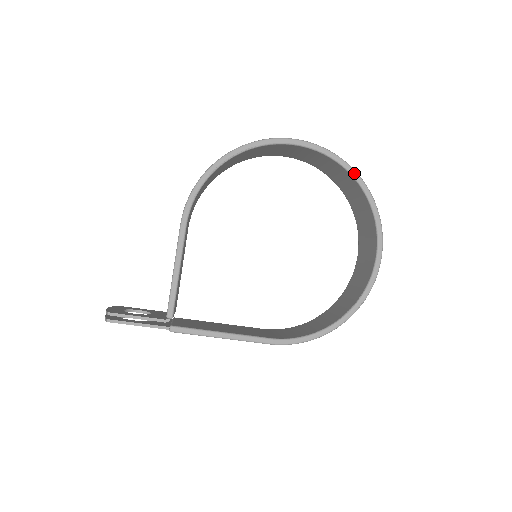
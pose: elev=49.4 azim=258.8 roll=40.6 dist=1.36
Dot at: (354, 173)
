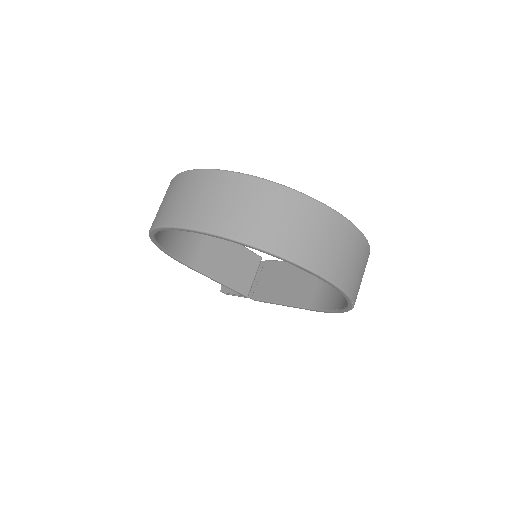
Dot at: occluded
